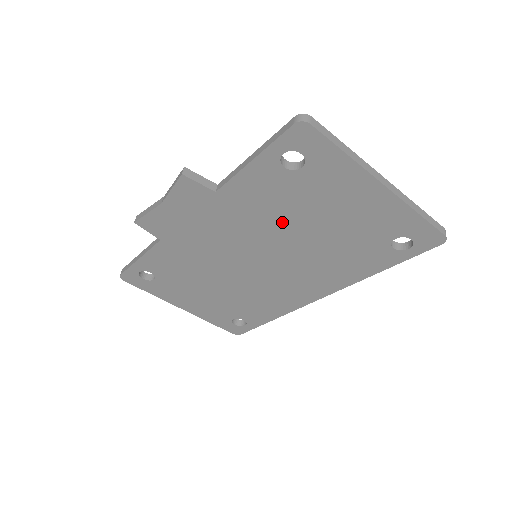
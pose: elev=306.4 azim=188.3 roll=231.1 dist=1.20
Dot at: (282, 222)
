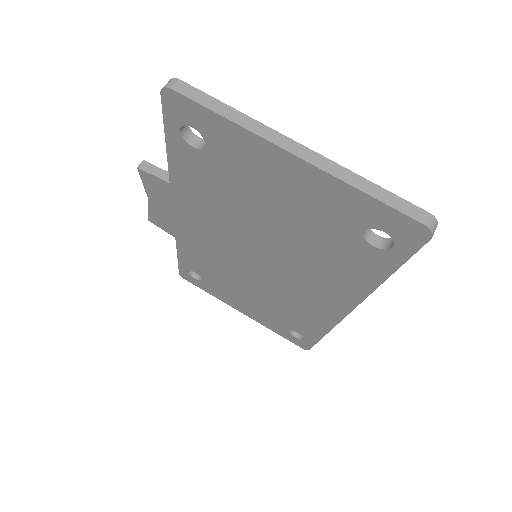
Dot at: (241, 214)
